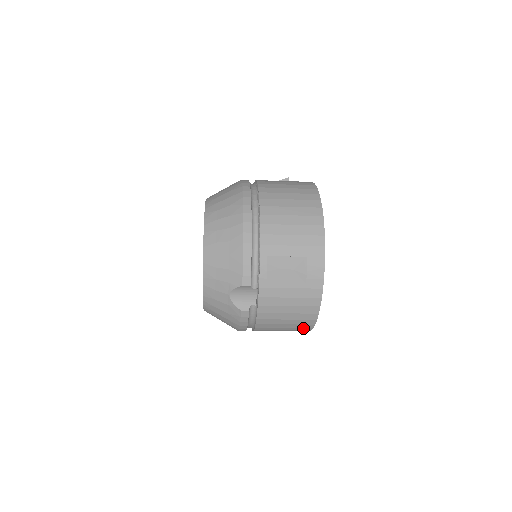
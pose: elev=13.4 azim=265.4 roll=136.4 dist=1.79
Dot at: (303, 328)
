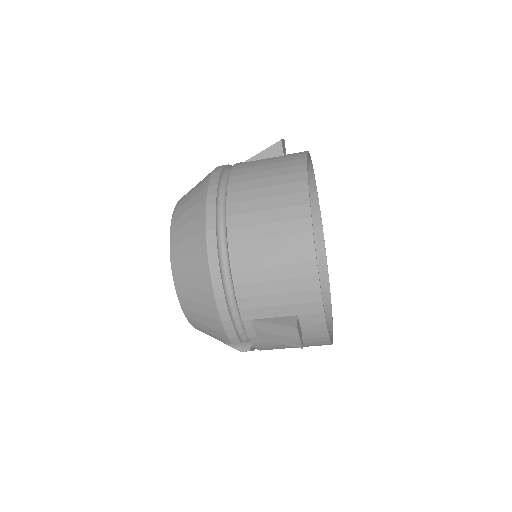
Dot at: occluded
